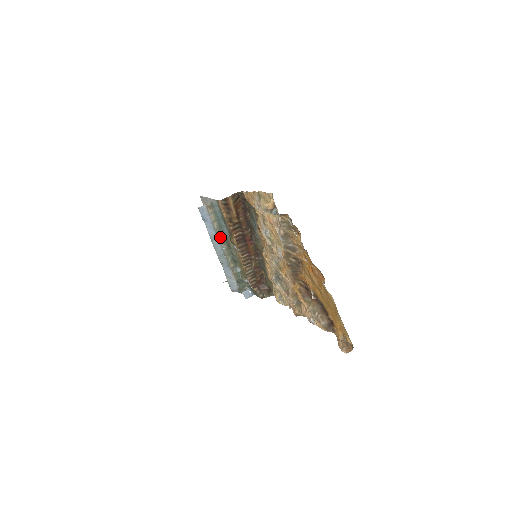
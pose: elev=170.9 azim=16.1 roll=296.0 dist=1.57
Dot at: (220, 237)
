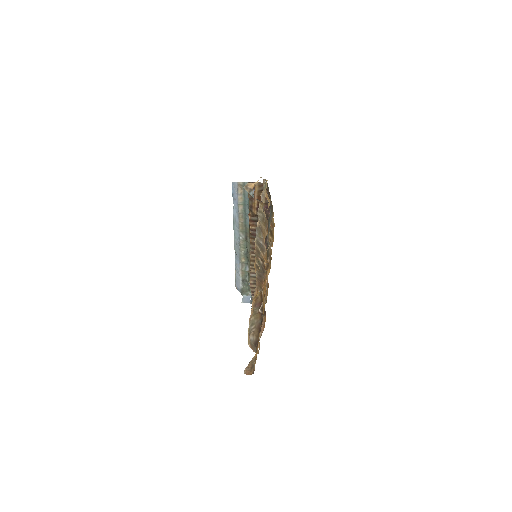
Dot at: (241, 224)
